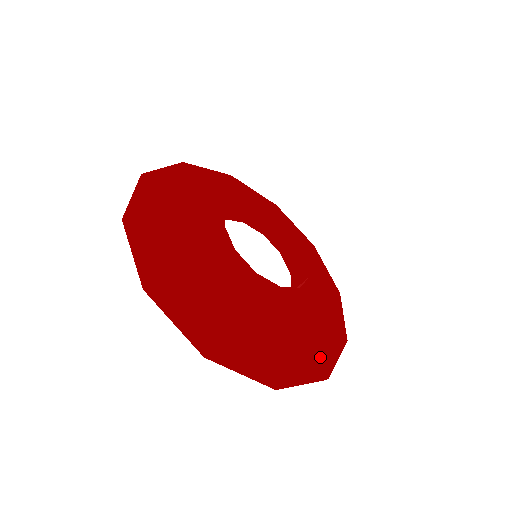
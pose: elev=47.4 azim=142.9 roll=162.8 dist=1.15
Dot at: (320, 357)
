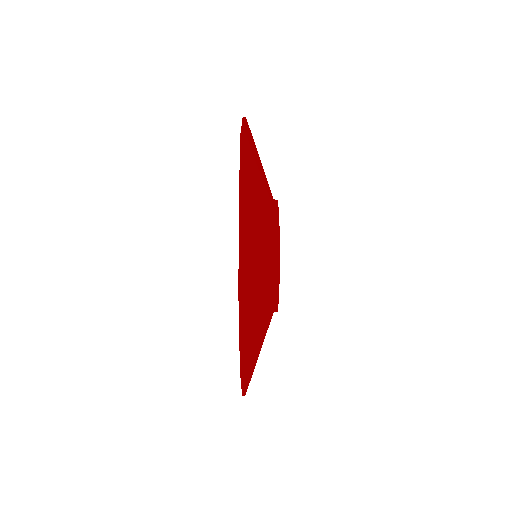
Dot at: (252, 349)
